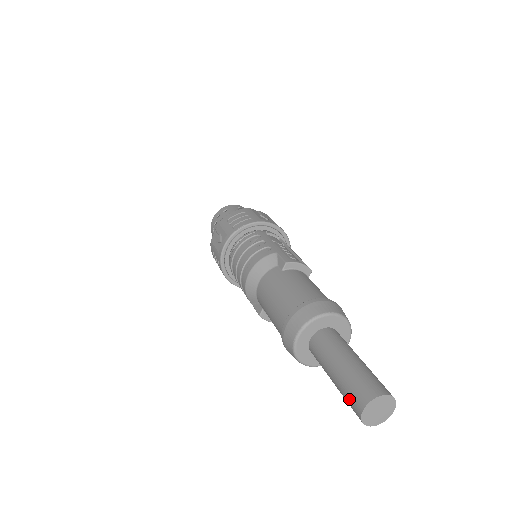
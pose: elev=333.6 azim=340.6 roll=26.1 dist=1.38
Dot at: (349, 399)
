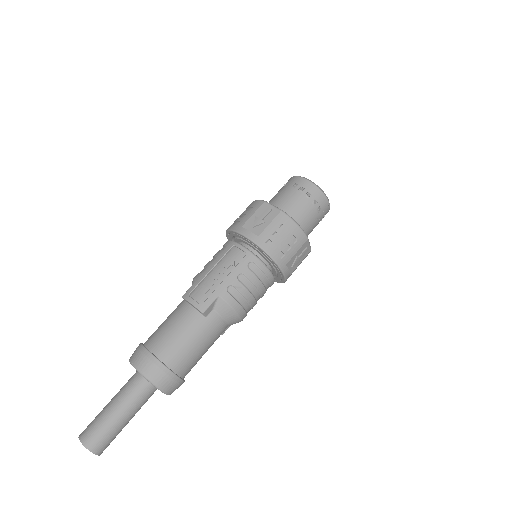
Dot at: occluded
